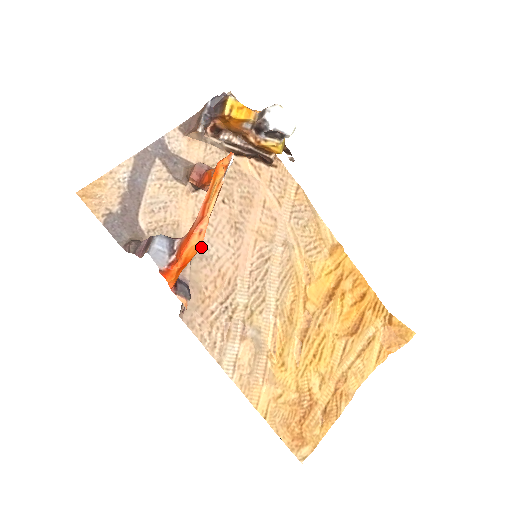
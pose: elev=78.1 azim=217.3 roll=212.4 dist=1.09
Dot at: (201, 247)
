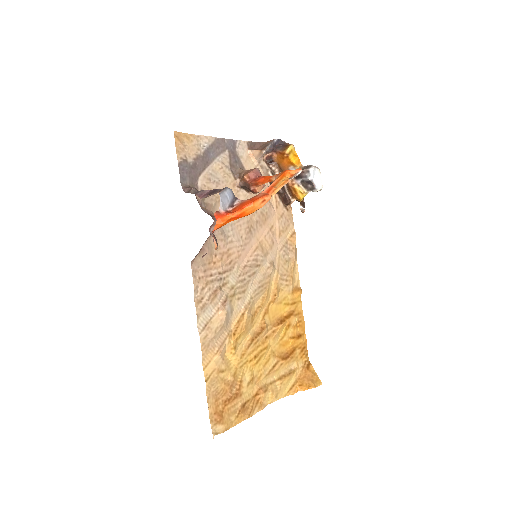
Dot at: (225, 226)
